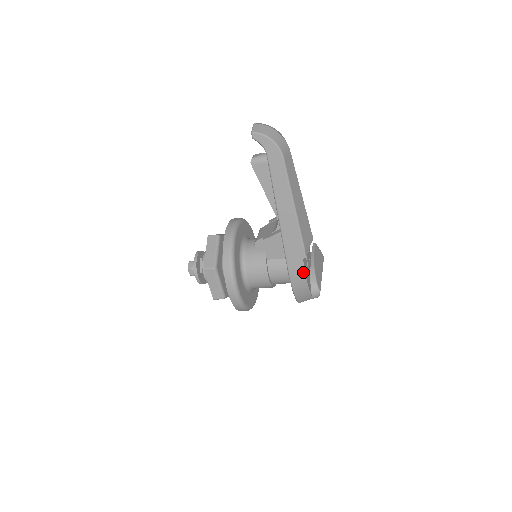
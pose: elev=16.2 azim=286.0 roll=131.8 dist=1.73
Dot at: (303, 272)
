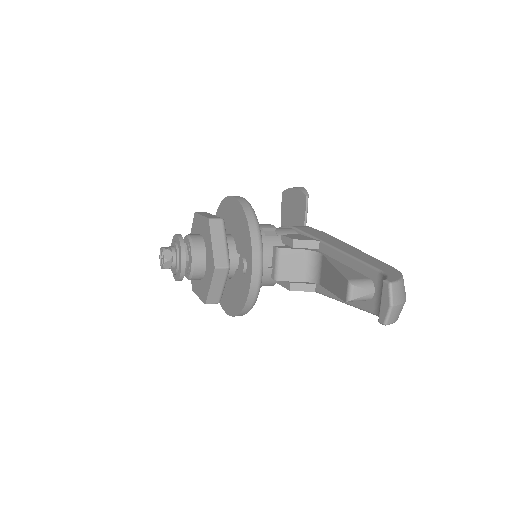
Dot at: occluded
